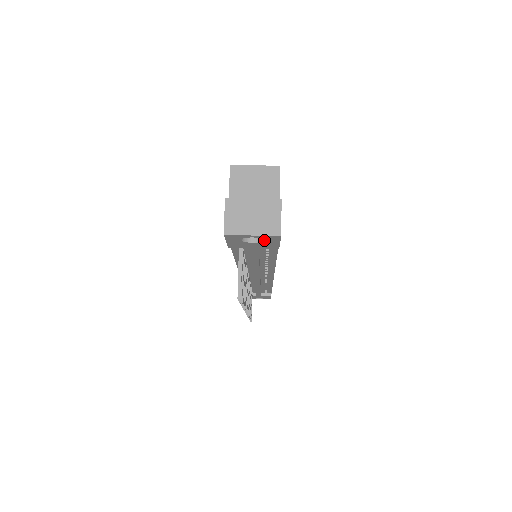
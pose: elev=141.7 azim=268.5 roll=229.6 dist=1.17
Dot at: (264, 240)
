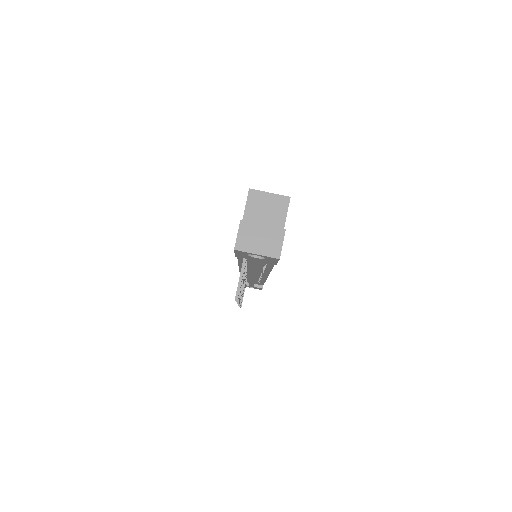
Dot at: (265, 258)
